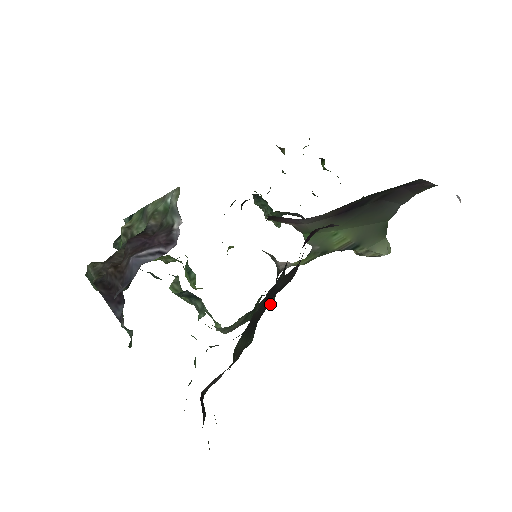
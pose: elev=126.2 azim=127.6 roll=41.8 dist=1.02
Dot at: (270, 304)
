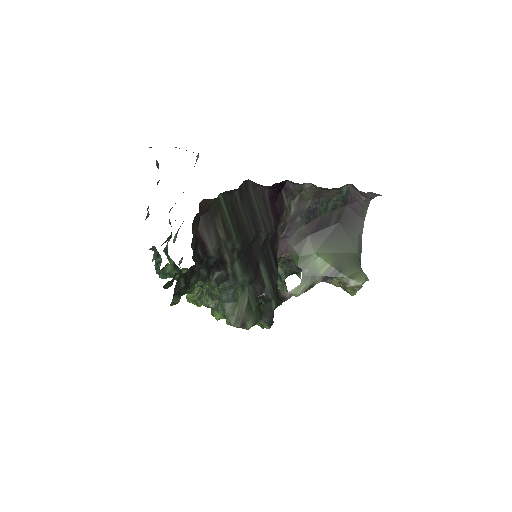
Dot at: (268, 293)
